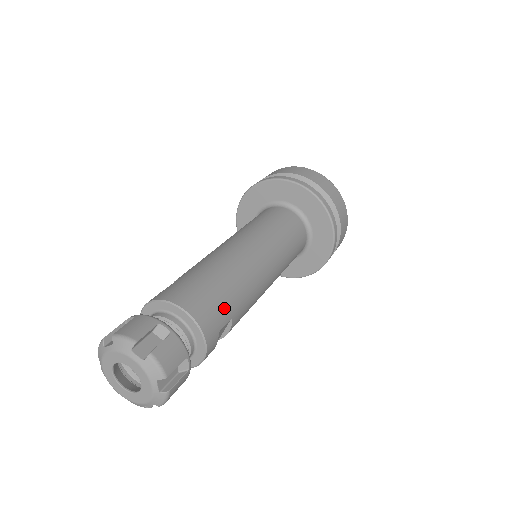
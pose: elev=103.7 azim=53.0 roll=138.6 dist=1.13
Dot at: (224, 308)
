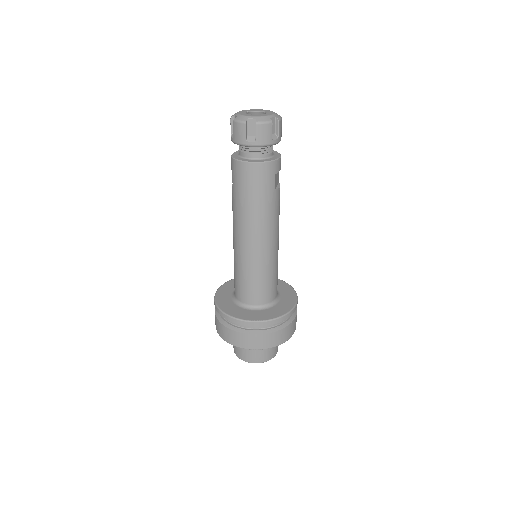
Dot at: occluded
